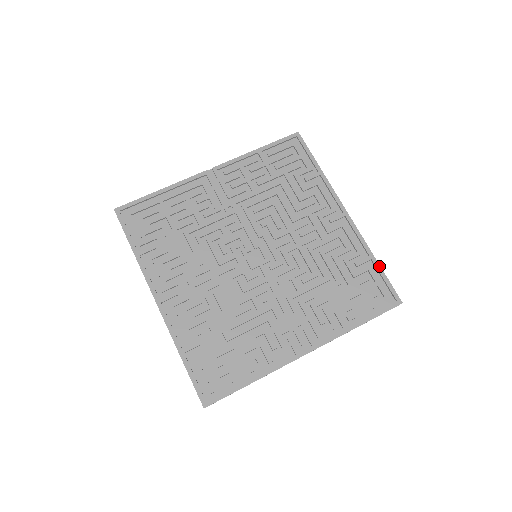
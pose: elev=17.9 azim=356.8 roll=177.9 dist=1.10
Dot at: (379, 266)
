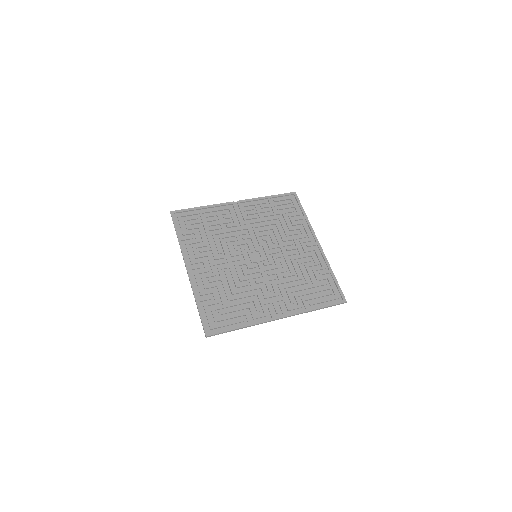
Dot at: (335, 277)
